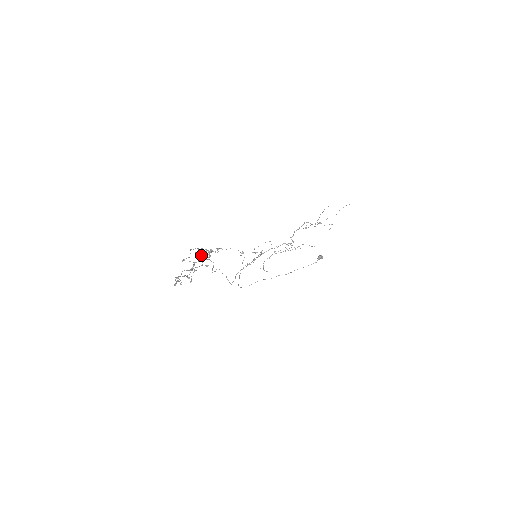
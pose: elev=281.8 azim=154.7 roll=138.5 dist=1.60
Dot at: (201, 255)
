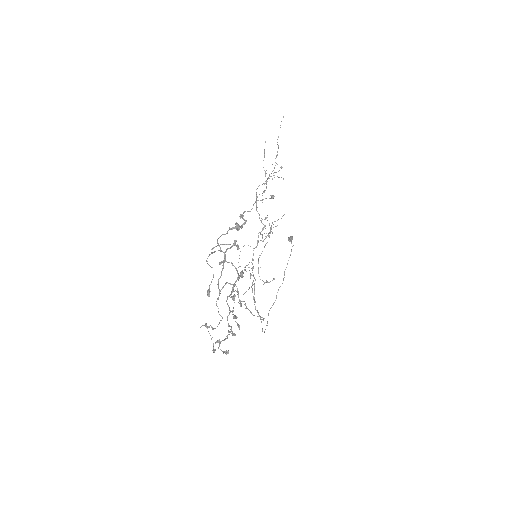
Dot at: (223, 261)
